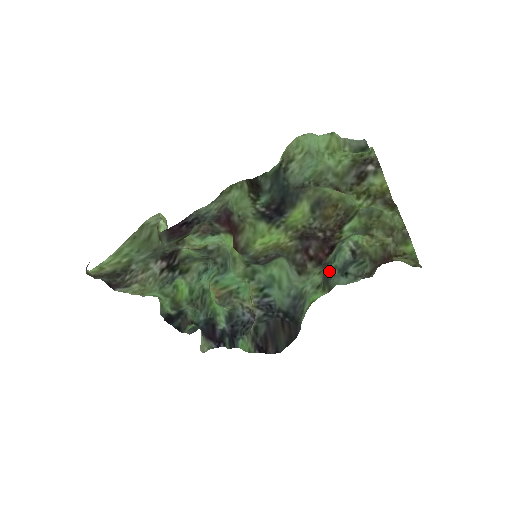
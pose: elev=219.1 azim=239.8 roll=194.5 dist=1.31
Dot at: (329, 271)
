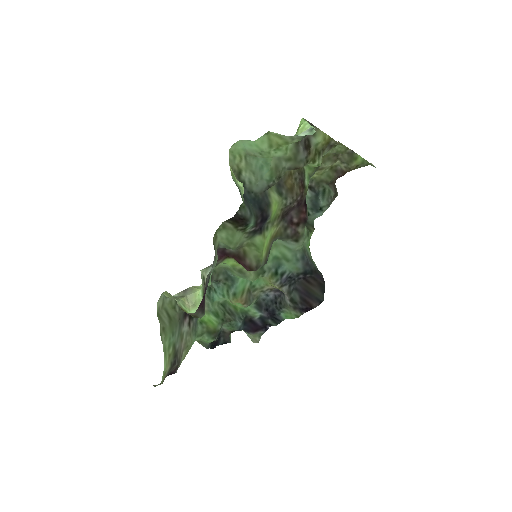
Dot at: occluded
